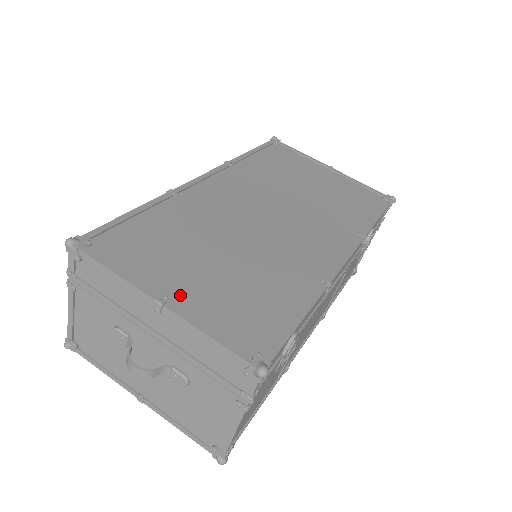
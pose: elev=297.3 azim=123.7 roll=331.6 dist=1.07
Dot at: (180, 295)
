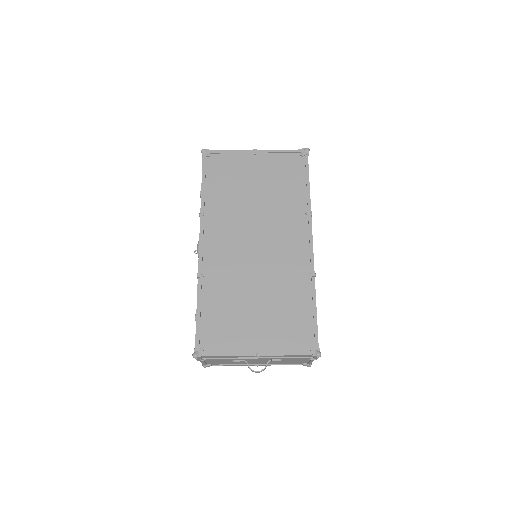
Dot at: (260, 343)
